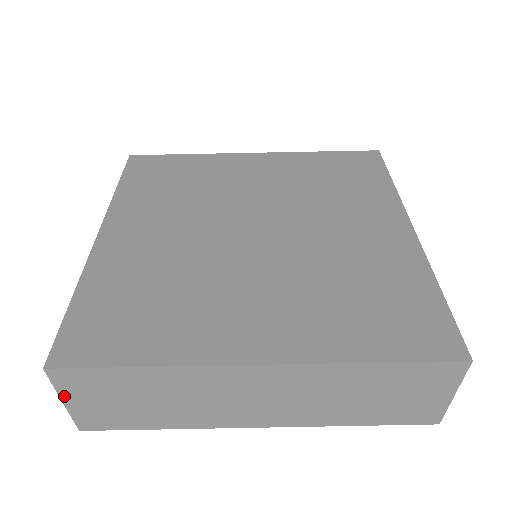
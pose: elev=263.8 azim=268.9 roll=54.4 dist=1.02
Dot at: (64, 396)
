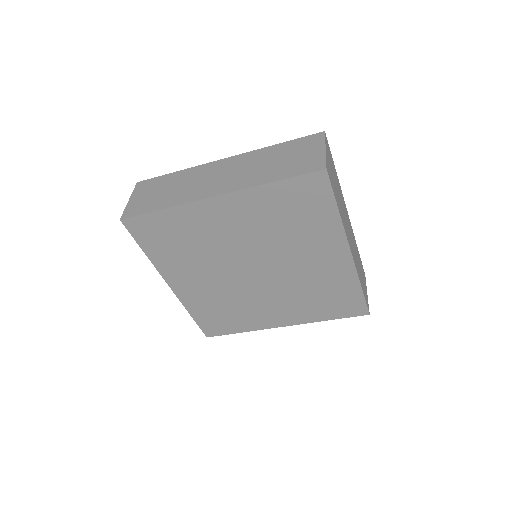
Dot at: occluded
